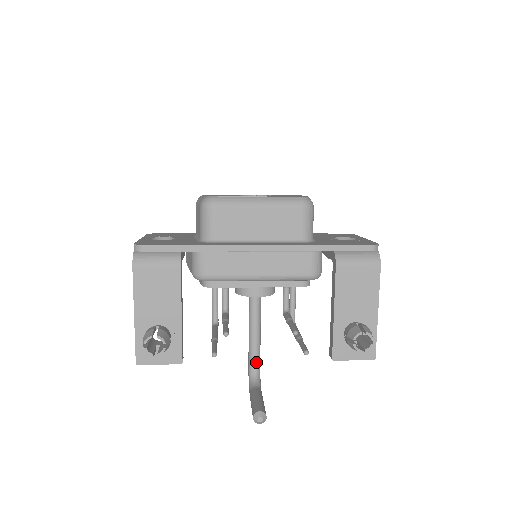
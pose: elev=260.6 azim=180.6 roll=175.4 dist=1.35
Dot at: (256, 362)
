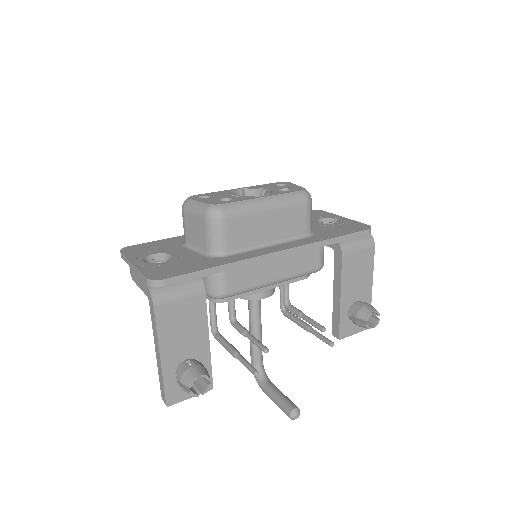
Dot at: (260, 357)
